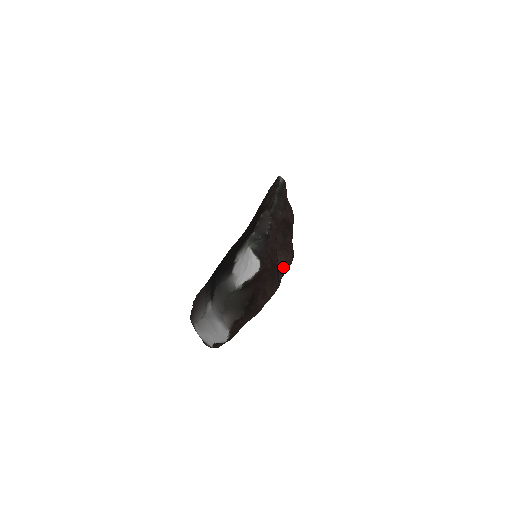
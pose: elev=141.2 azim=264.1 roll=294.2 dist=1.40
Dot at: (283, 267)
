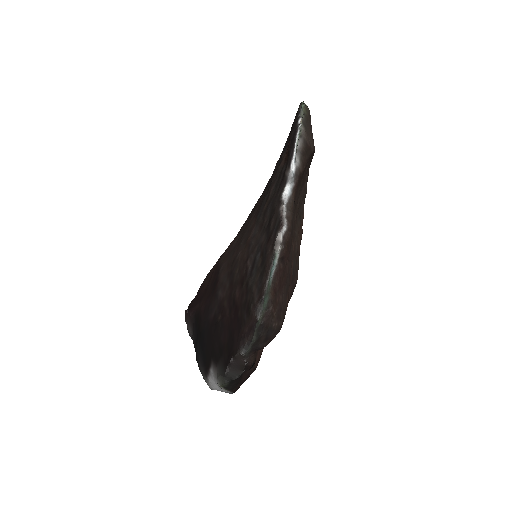
Dot at: occluded
